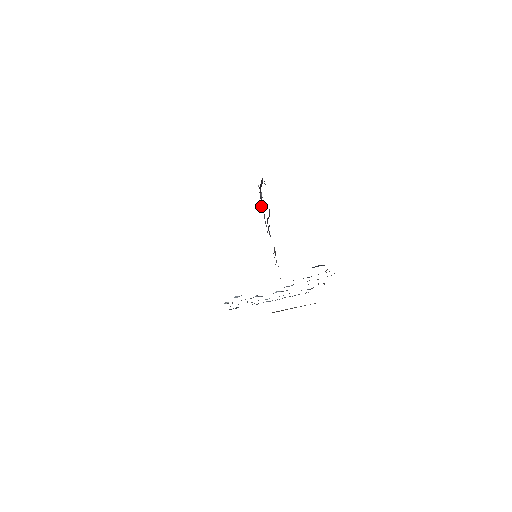
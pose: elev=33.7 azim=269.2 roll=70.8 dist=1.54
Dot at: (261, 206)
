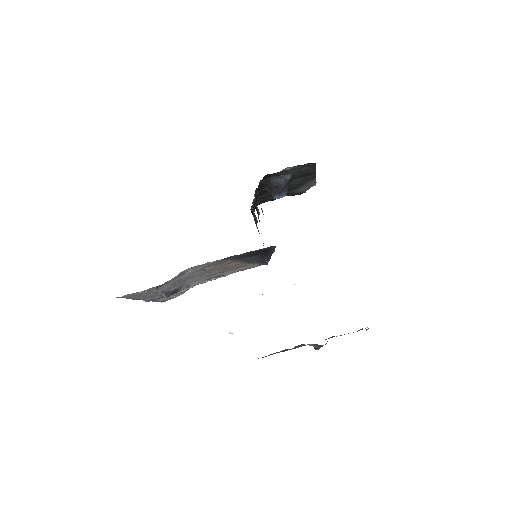
Dot at: occluded
